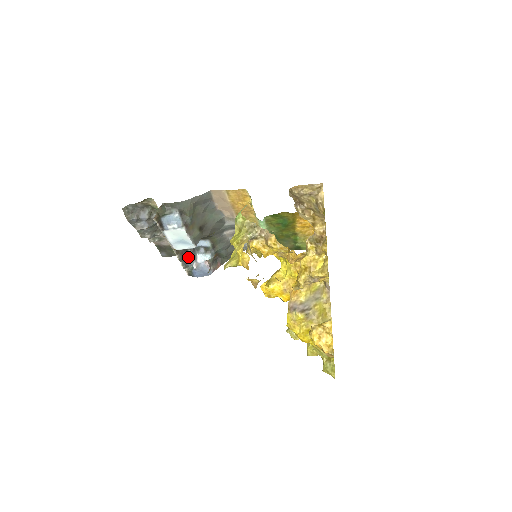
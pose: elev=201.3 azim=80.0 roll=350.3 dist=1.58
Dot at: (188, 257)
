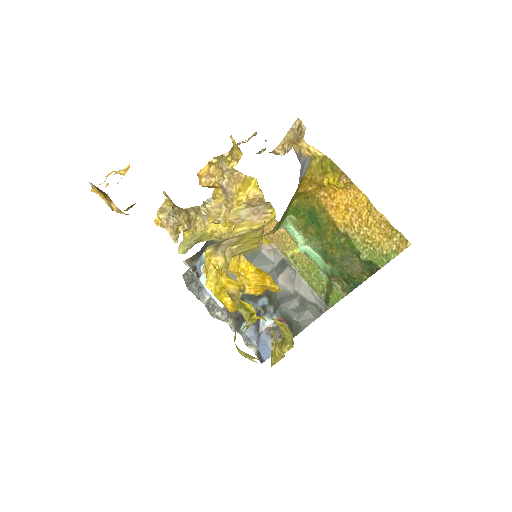
Dot at: (252, 329)
